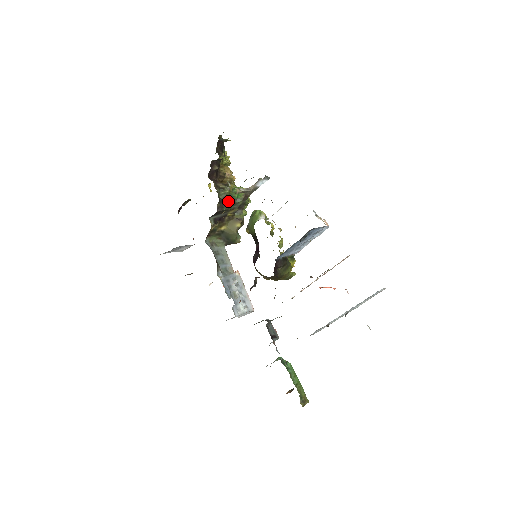
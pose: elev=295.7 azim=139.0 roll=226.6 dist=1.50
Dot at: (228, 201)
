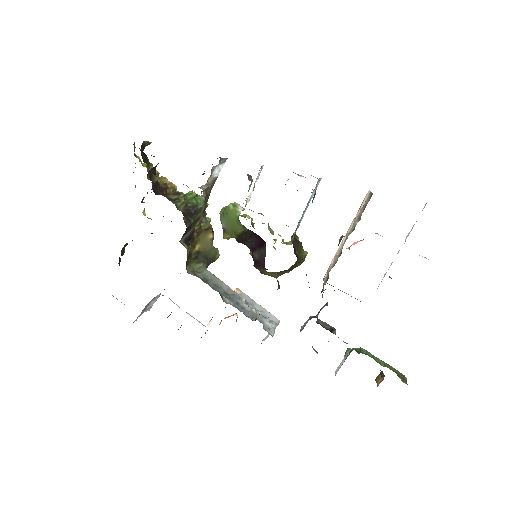
Dot at: (190, 211)
